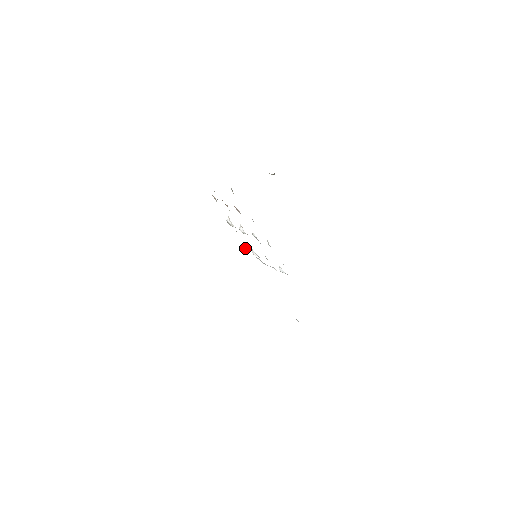
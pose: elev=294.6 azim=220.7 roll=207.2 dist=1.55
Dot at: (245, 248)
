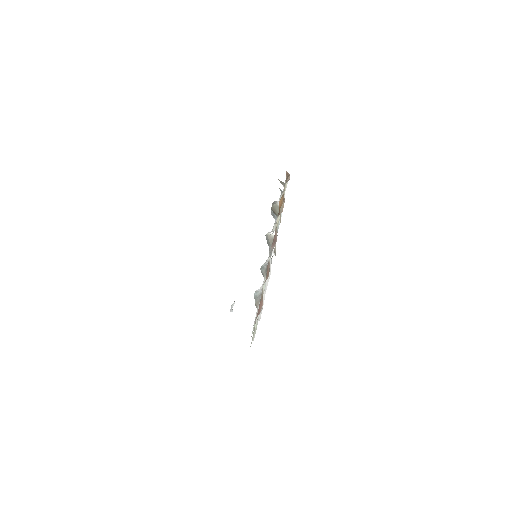
Dot at: occluded
